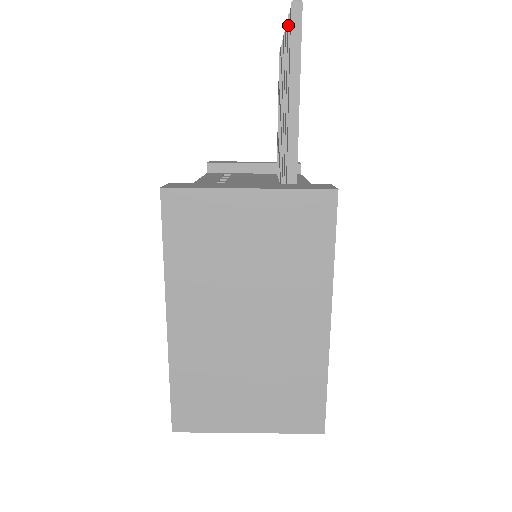
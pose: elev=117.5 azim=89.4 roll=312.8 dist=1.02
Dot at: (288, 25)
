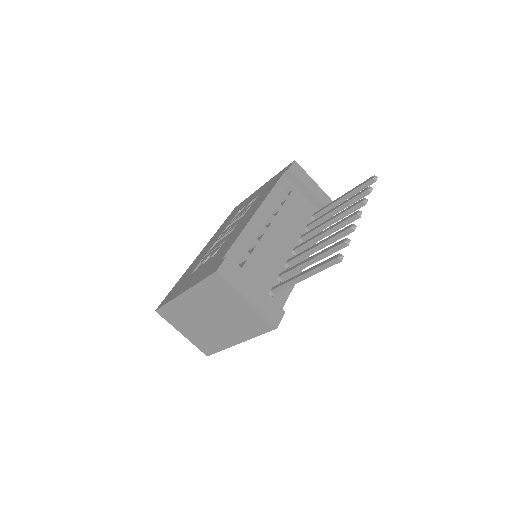
Dot at: (340, 244)
